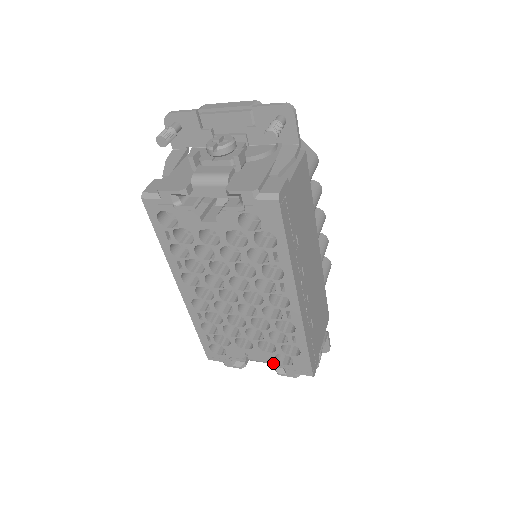
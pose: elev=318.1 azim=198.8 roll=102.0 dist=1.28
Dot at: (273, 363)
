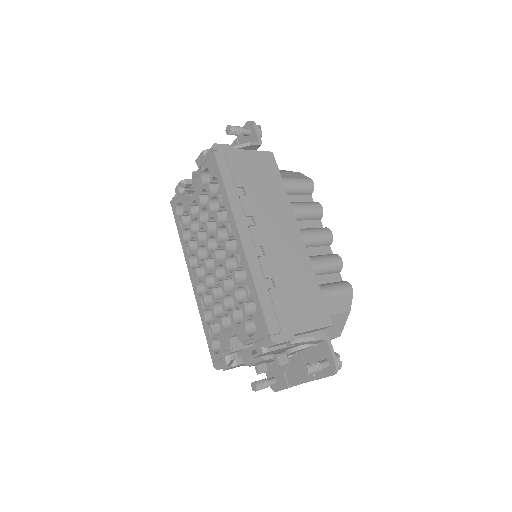
Dot at: (246, 340)
